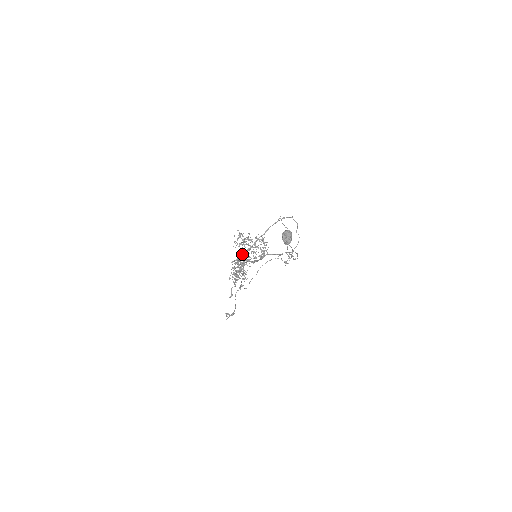
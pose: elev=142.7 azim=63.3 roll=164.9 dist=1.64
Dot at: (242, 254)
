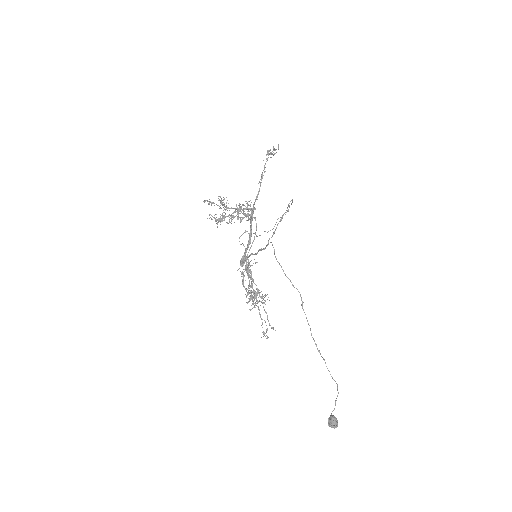
Dot at: occluded
